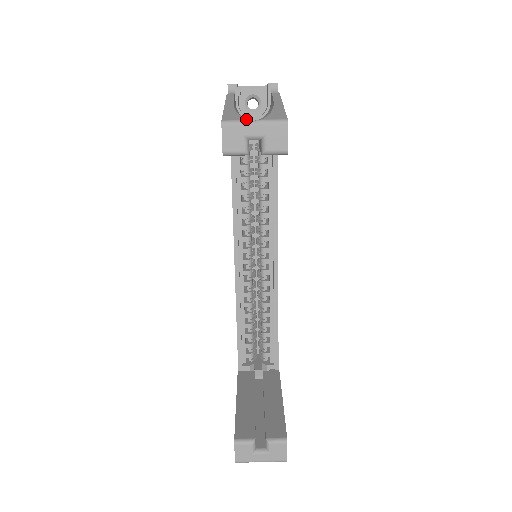
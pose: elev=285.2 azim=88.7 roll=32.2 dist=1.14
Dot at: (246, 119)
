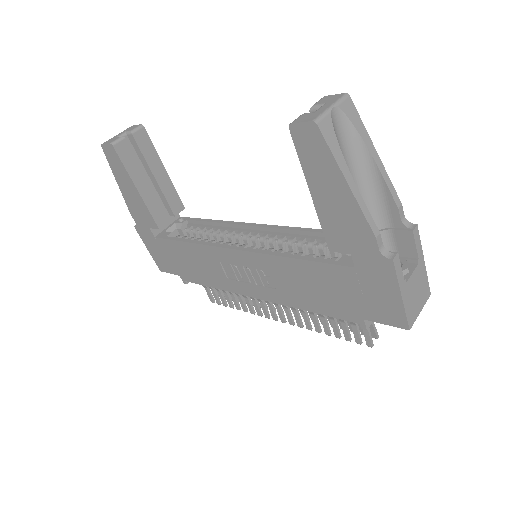
Dot at: occluded
